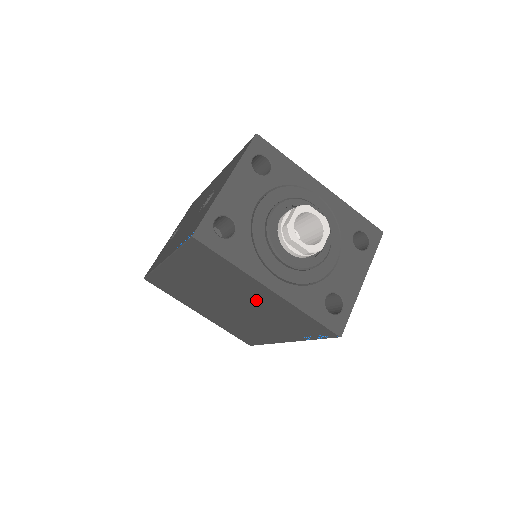
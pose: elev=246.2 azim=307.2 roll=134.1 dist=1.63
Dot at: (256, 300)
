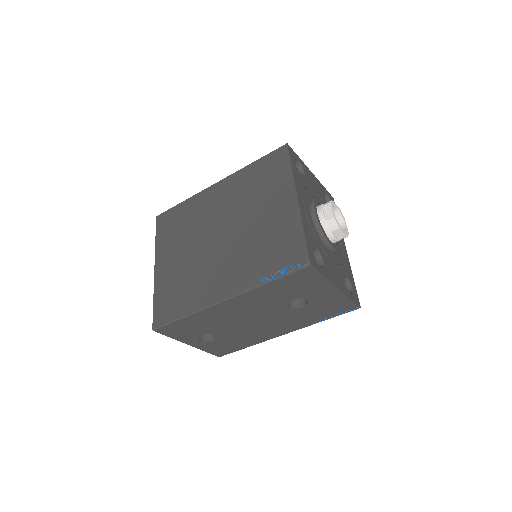
Dot at: (264, 220)
